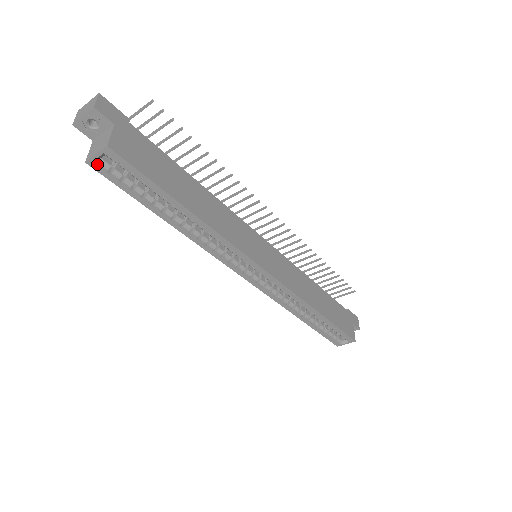
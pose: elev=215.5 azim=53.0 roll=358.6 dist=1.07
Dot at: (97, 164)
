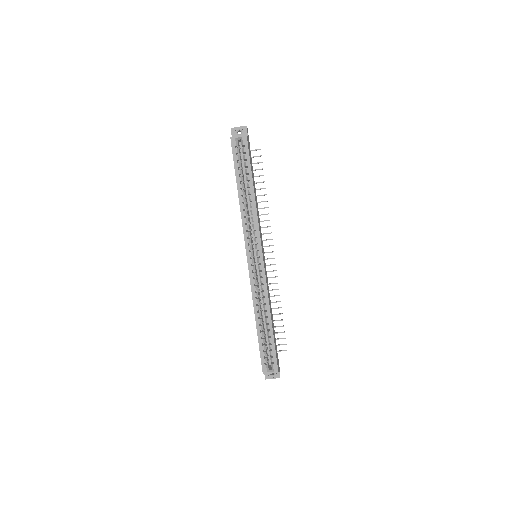
Dot at: (234, 140)
